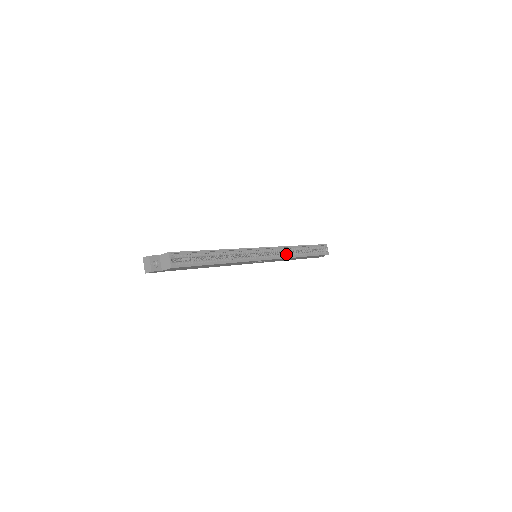
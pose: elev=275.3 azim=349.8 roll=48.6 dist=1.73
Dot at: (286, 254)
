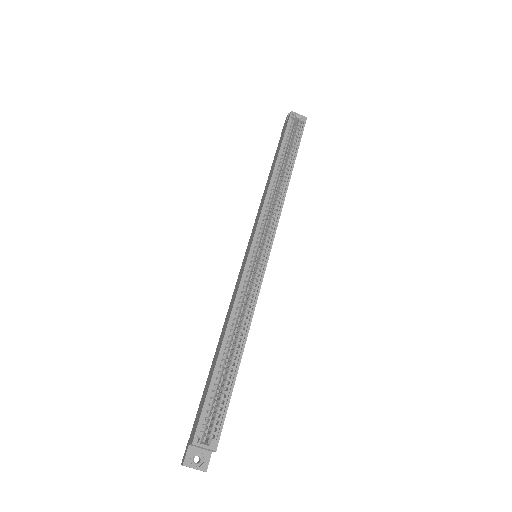
Dot at: (276, 204)
